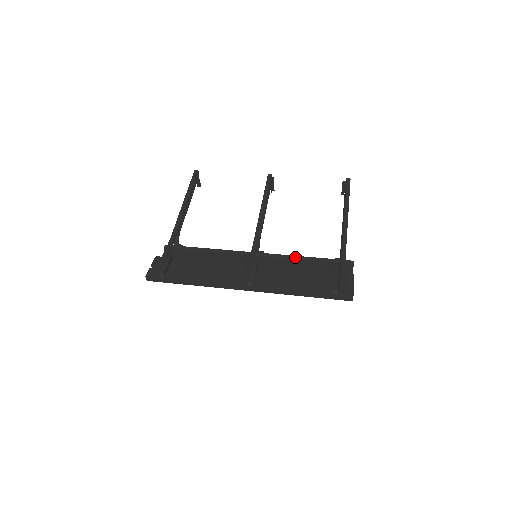
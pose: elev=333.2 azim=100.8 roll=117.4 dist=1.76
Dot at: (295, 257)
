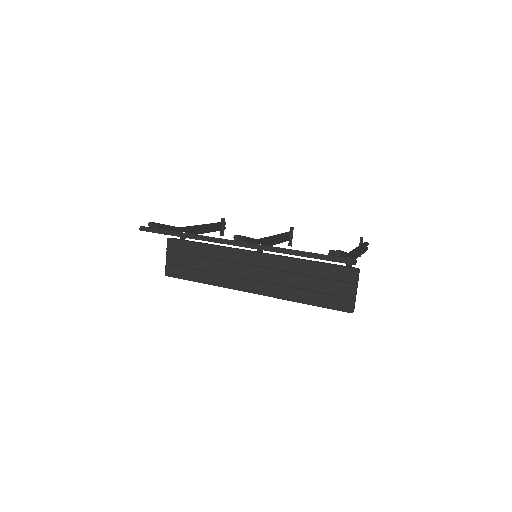
Dot at: (297, 258)
